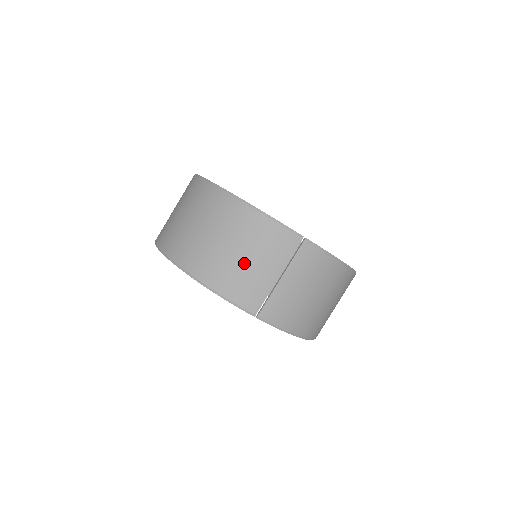
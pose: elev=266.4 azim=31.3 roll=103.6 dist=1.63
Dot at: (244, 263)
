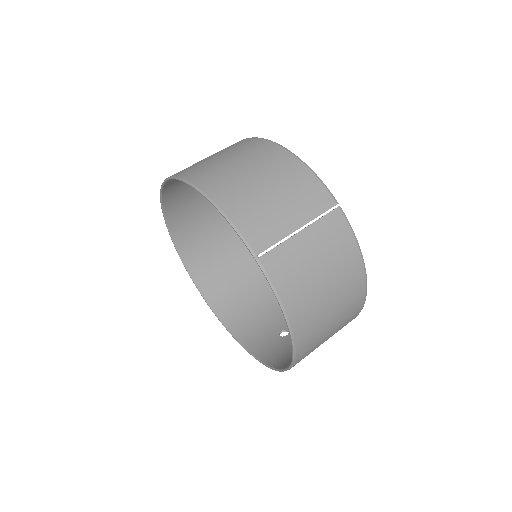
Dot at: (267, 197)
